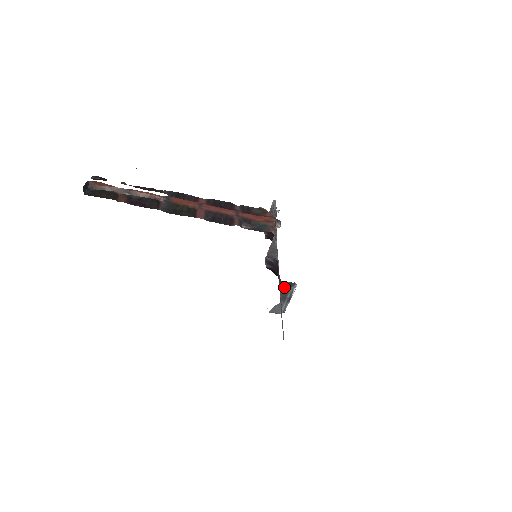
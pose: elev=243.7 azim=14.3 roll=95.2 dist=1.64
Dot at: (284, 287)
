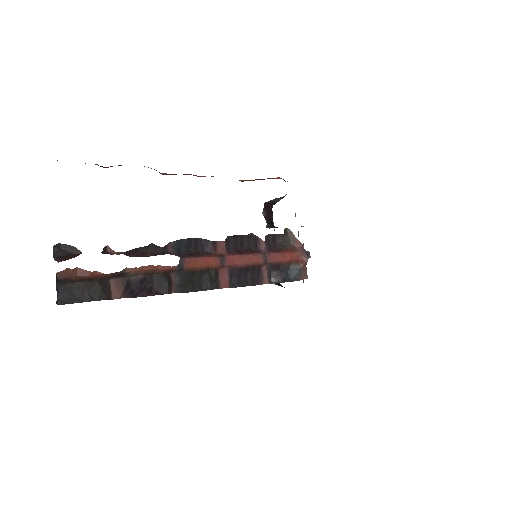
Dot at: occluded
